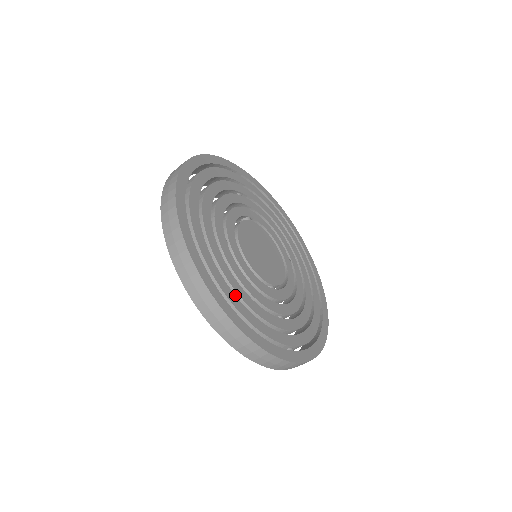
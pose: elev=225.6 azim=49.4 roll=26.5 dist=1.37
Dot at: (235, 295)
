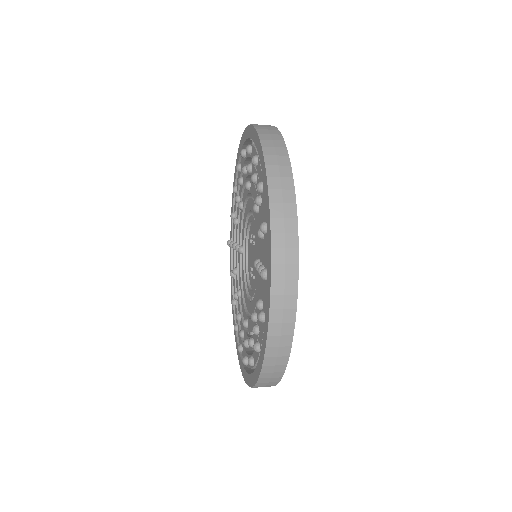
Dot at: occluded
